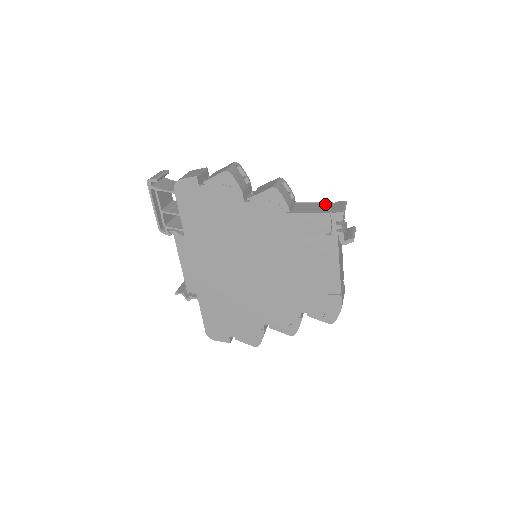
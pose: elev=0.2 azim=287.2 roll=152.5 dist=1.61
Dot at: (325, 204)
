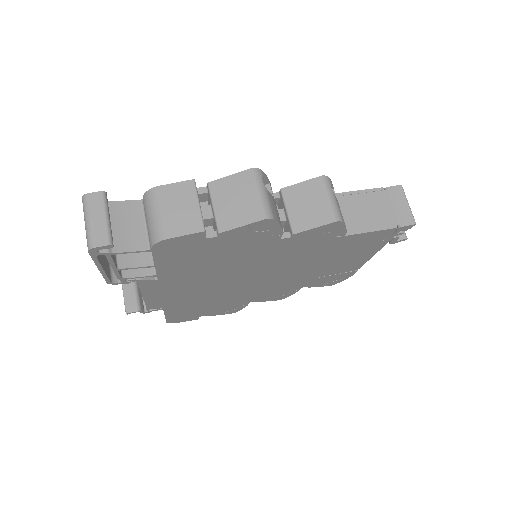
Dot at: (378, 198)
